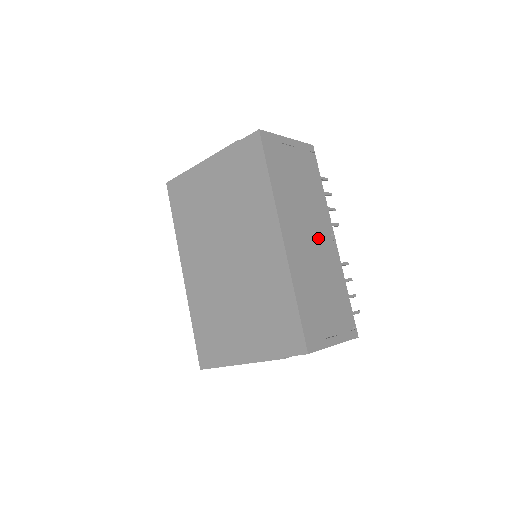
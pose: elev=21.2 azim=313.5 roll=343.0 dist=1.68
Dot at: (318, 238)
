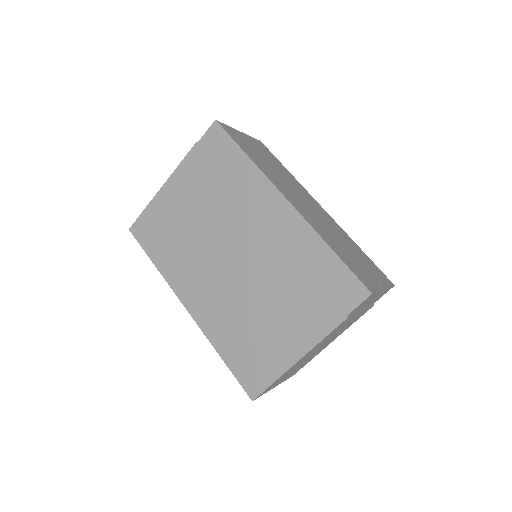
Dot at: (311, 205)
